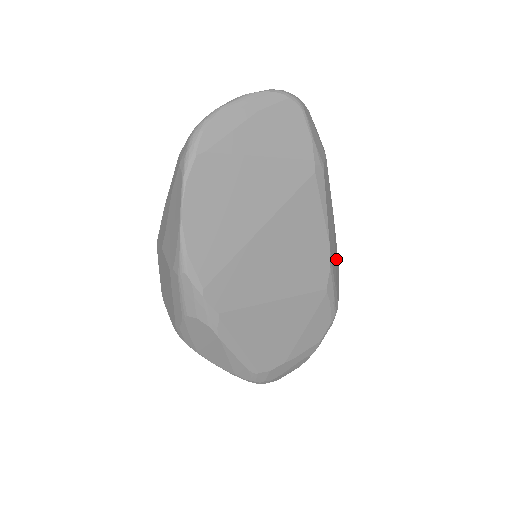
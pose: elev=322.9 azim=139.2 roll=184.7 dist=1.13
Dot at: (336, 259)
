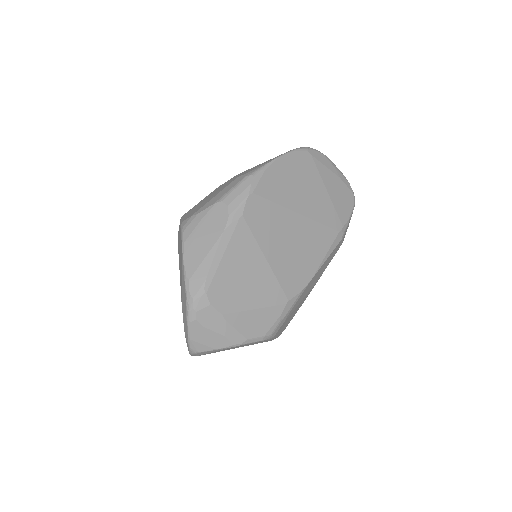
Dot at: (294, 312)
